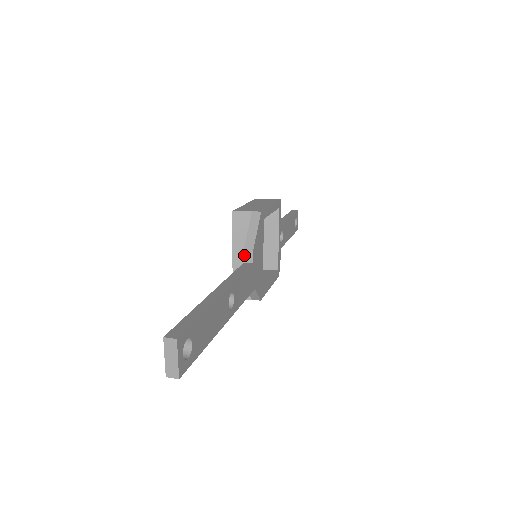
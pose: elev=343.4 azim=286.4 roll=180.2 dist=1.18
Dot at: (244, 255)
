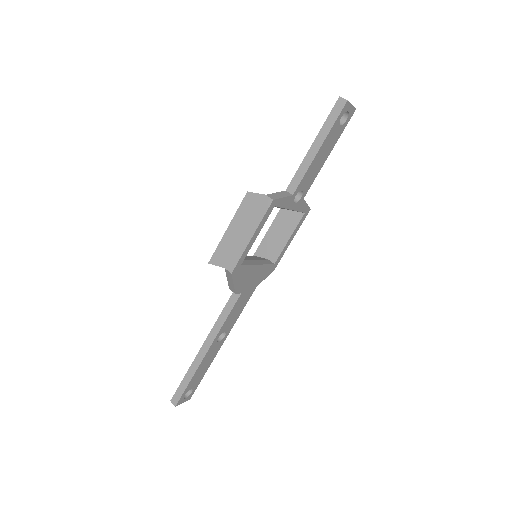
Dot at: occluded
